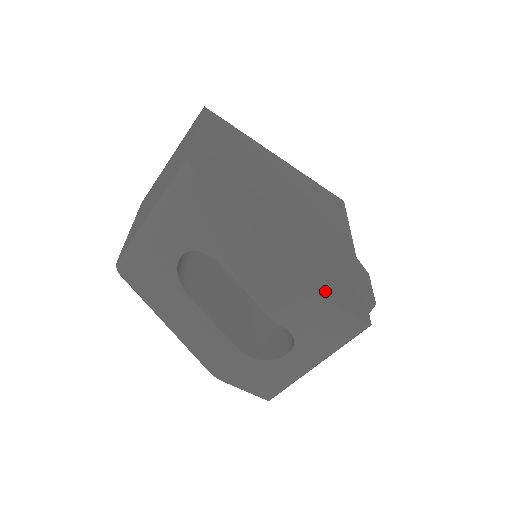
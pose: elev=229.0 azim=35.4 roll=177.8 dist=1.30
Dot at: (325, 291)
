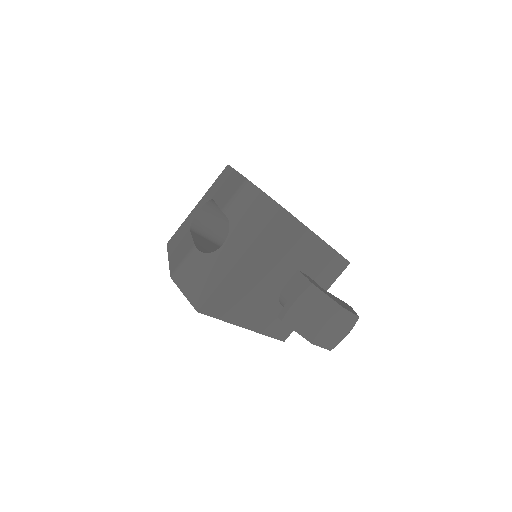
Dot at: occluded
